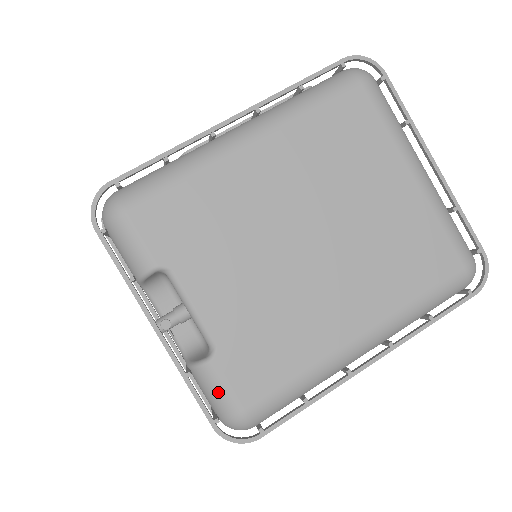
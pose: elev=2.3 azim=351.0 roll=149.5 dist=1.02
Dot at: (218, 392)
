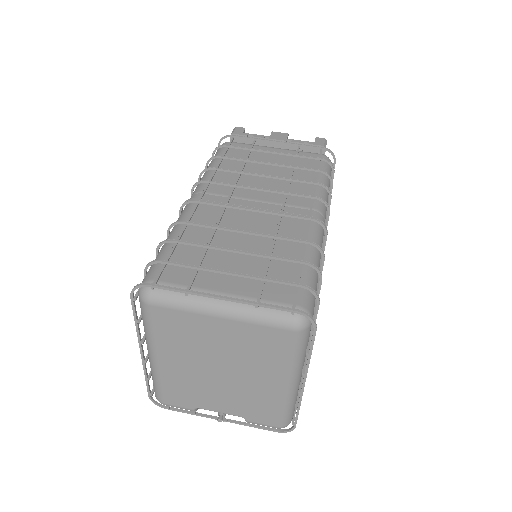
Dot at: occluded
